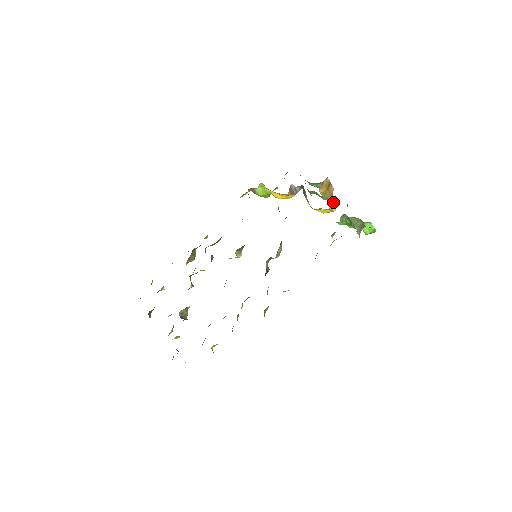
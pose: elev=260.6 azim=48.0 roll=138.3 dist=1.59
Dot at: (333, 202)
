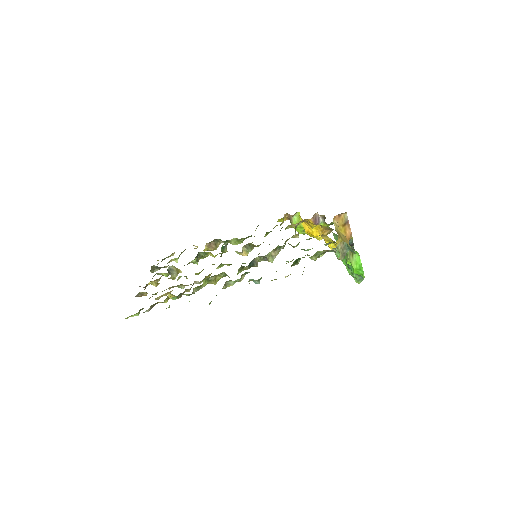
Dot at: occluded
